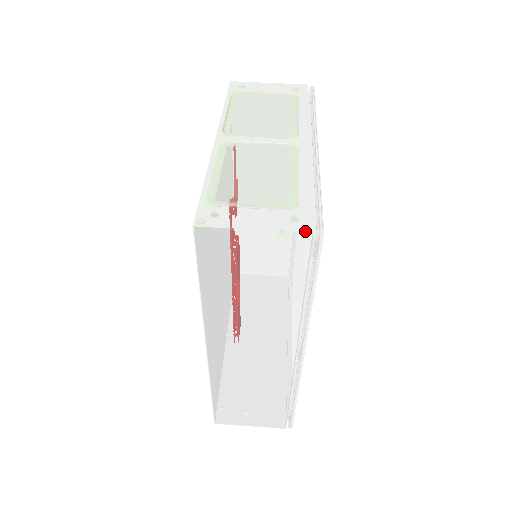
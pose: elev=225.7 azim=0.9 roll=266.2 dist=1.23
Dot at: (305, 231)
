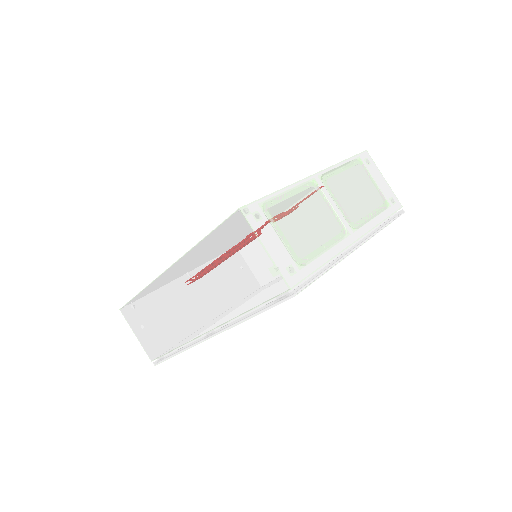
Dot at: (288, 283)
